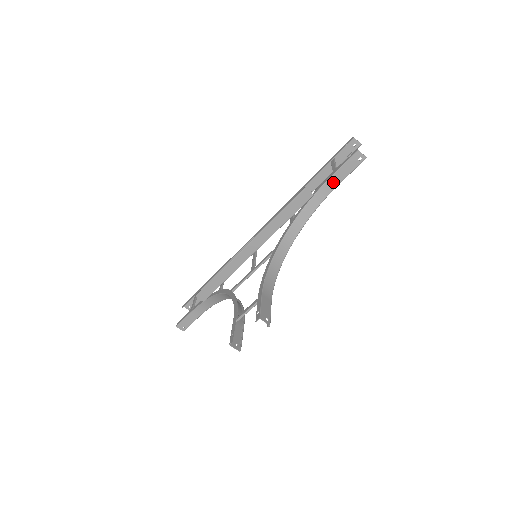
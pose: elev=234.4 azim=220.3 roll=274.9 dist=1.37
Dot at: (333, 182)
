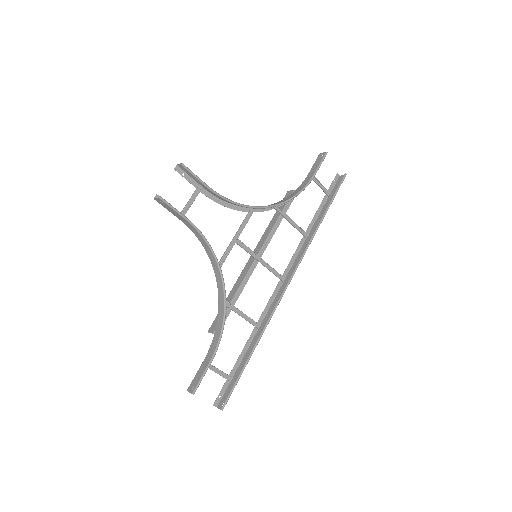
Dot at: (309, 178)
